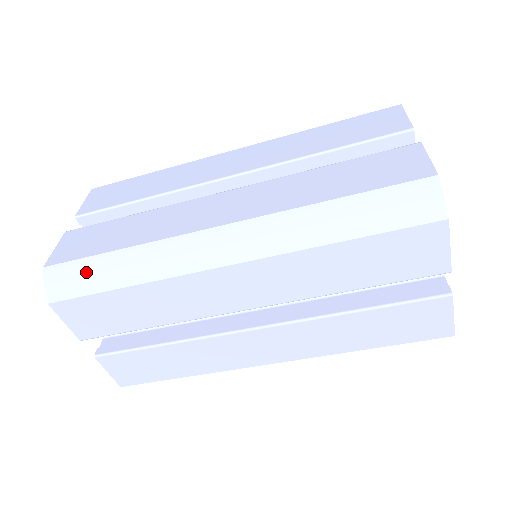
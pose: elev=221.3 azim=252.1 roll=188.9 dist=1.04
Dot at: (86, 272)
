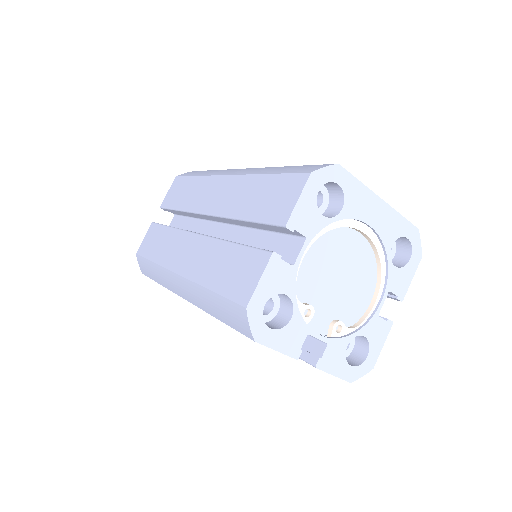
Dot at: (146, 267)
